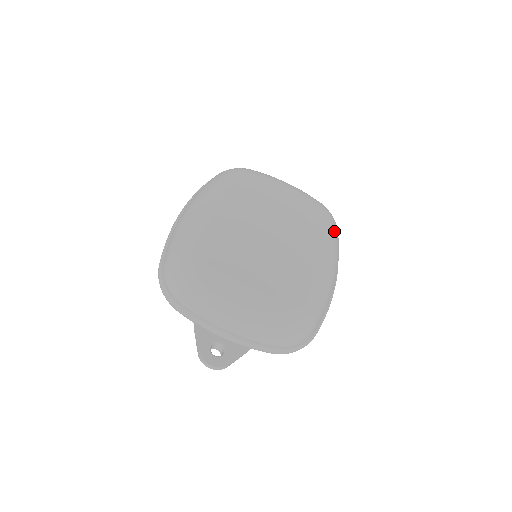
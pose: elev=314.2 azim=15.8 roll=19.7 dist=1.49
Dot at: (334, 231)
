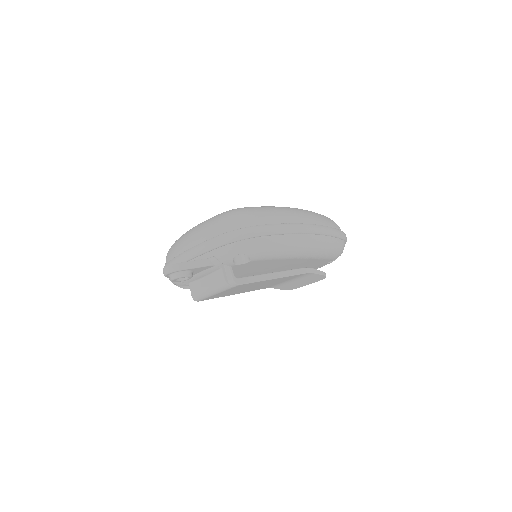
Dot at: occluded
